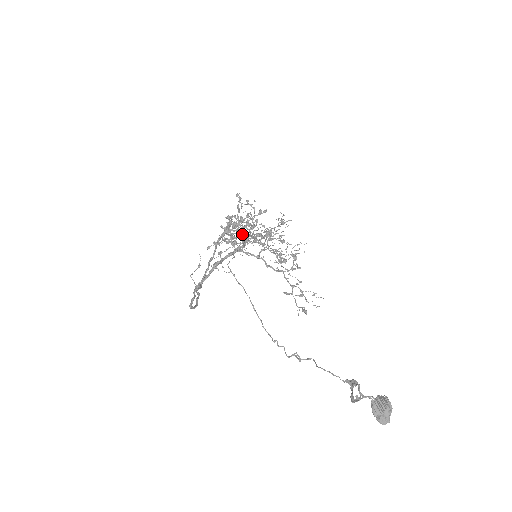
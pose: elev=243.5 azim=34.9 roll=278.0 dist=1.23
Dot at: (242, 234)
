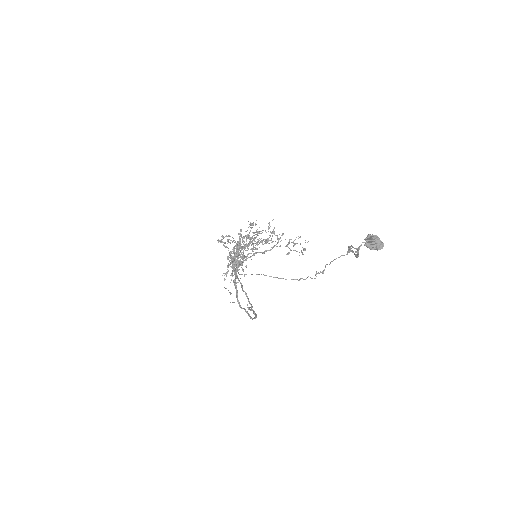
Dot at: (243, 256)
